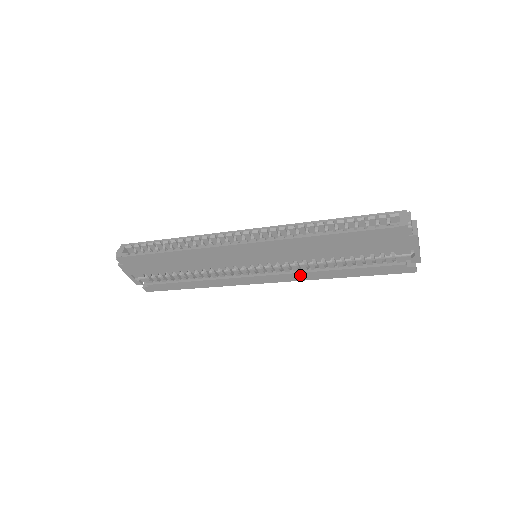
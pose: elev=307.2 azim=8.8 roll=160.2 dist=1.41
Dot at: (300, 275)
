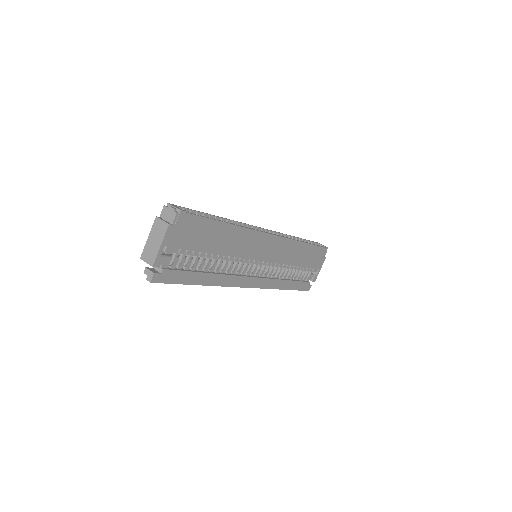
Dot at: (271, 282)
